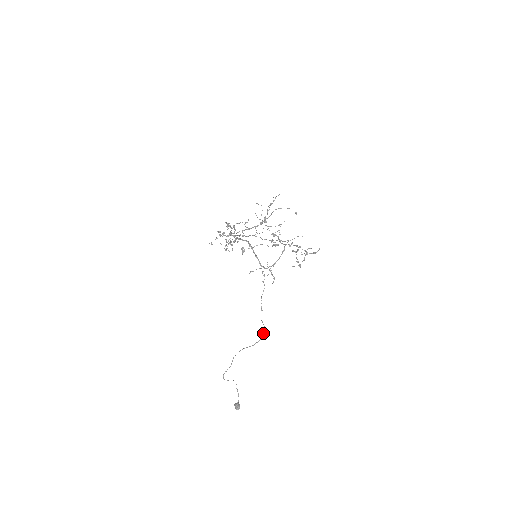
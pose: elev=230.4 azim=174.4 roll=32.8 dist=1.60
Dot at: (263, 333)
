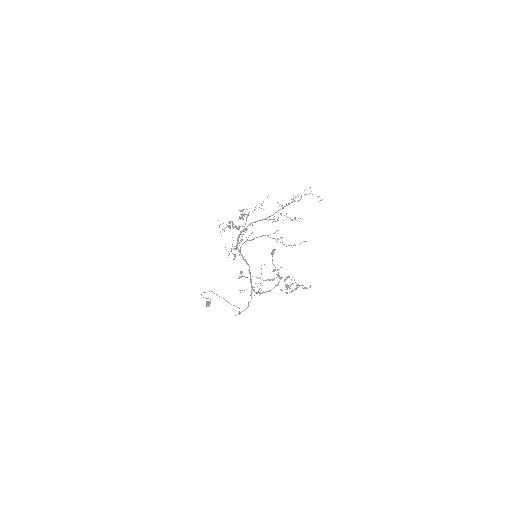
Dot at: (238, 307)
